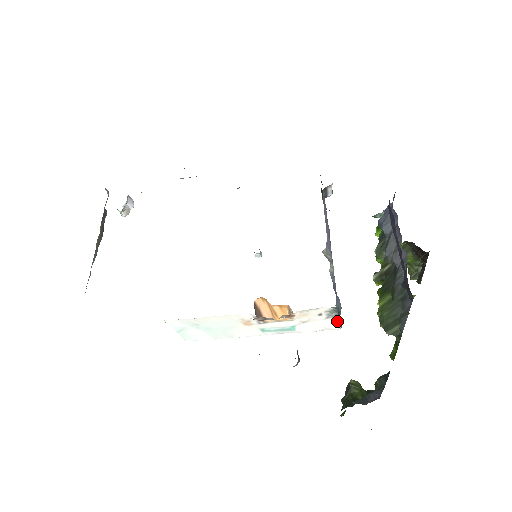
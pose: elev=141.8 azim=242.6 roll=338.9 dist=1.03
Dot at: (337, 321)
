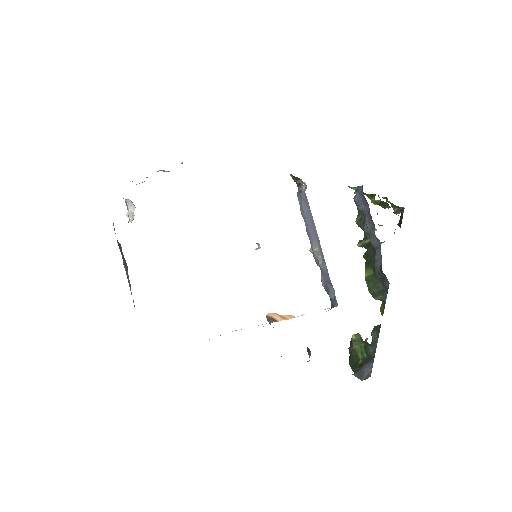
Dot at: (333, 307)
